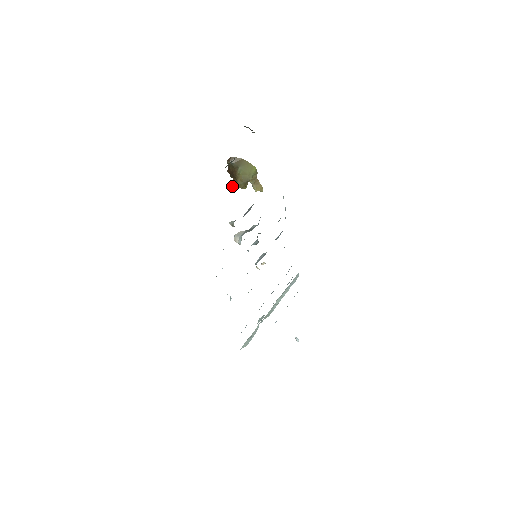
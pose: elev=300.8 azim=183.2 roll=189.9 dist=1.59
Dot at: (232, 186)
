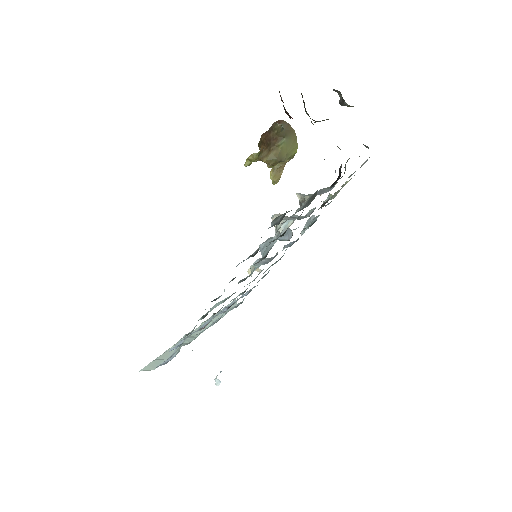
Dot at: (248, 157)
